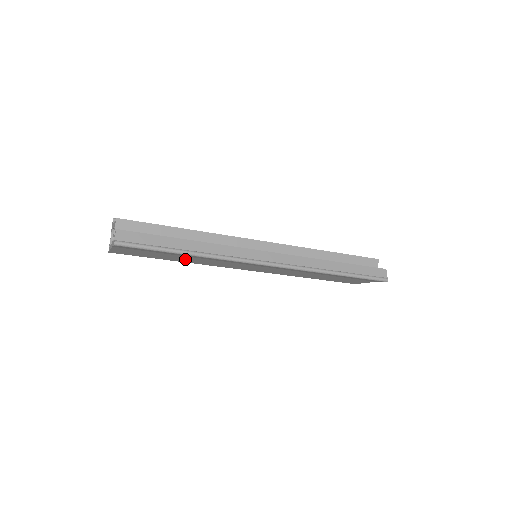
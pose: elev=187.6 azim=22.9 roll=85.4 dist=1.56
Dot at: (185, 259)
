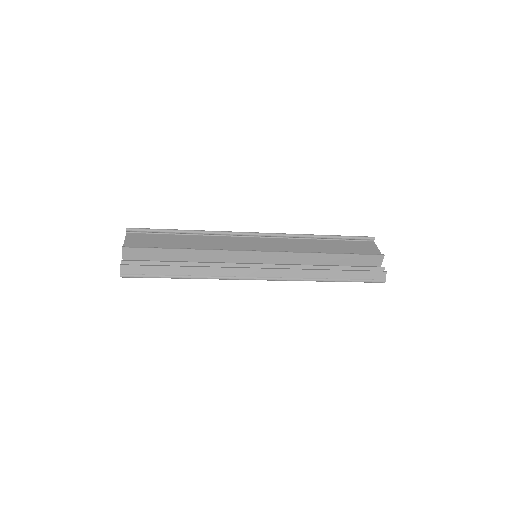
Dot at: occluded
